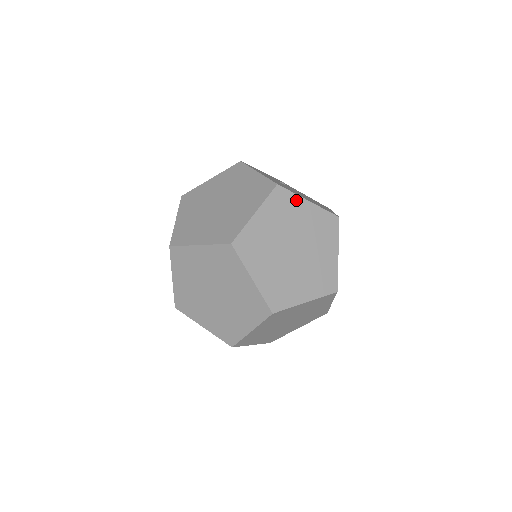
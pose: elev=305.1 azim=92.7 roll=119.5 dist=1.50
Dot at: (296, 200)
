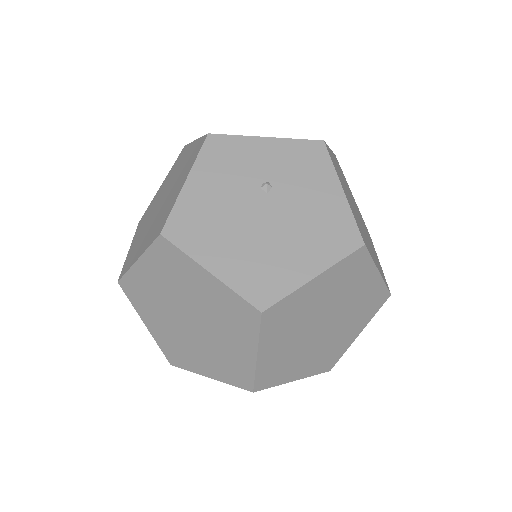
Dot at: (189, 264)
